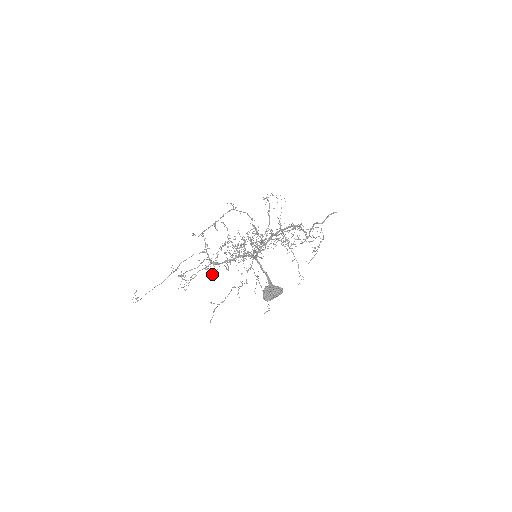
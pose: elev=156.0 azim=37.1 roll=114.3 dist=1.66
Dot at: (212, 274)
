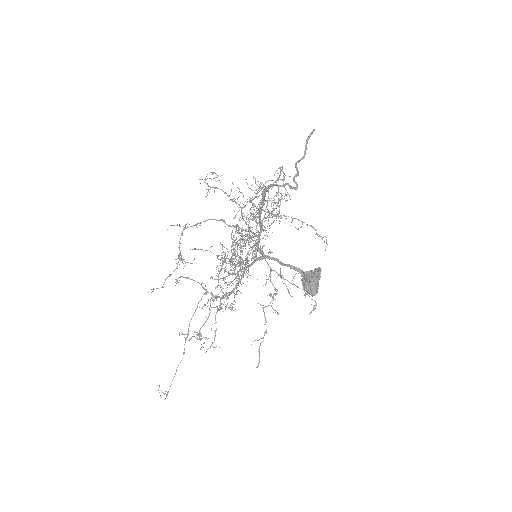
Dot at: (233, 310)
